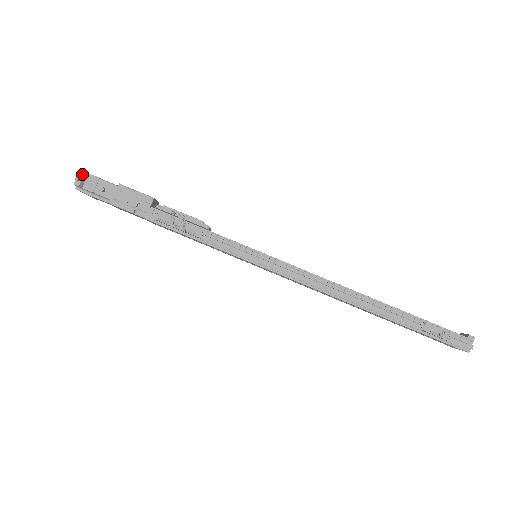
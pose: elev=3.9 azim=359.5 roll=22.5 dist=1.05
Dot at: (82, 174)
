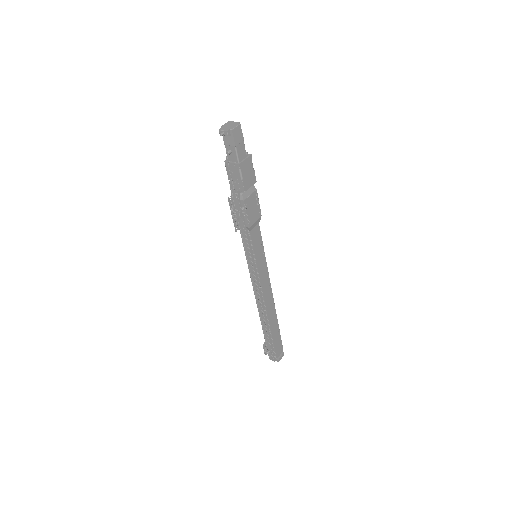
Dot at: (228, 134)
